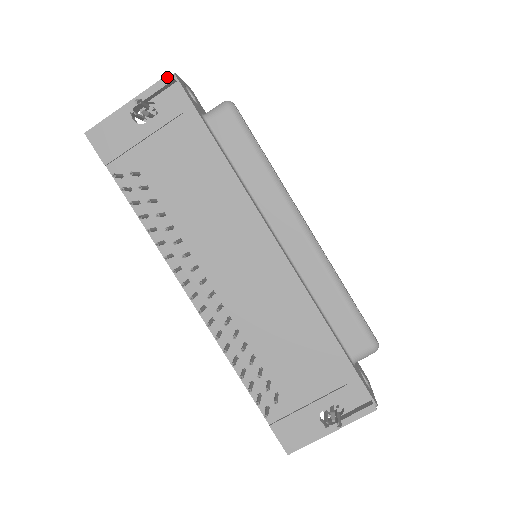
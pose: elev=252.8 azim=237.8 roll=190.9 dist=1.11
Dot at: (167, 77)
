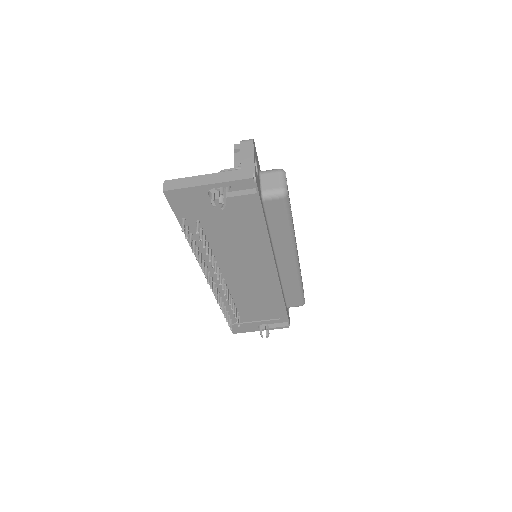
Dot at: (249, 180)
